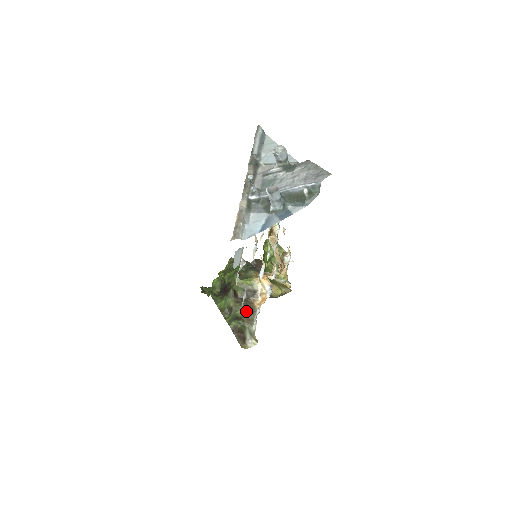
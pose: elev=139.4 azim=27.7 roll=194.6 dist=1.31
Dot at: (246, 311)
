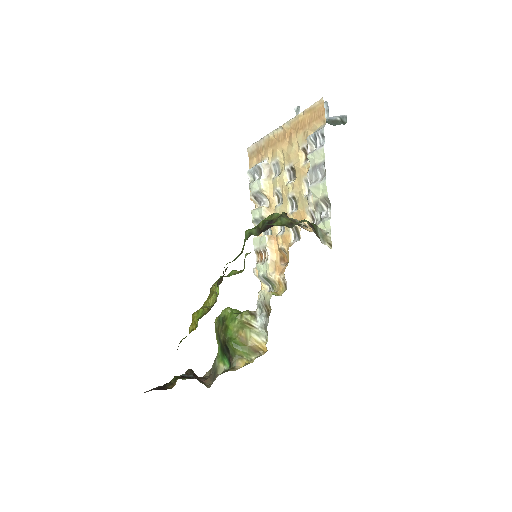
Dot at: (306, 226)
